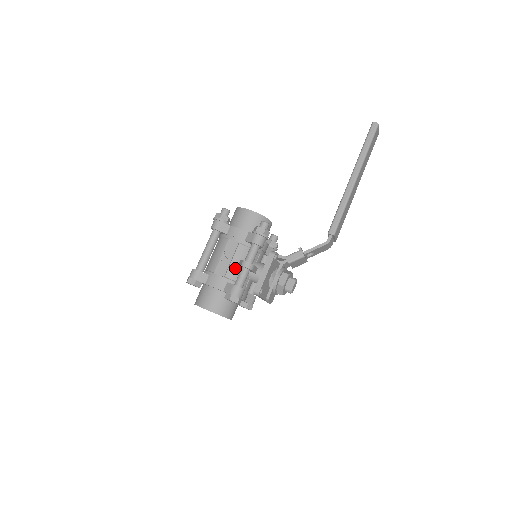
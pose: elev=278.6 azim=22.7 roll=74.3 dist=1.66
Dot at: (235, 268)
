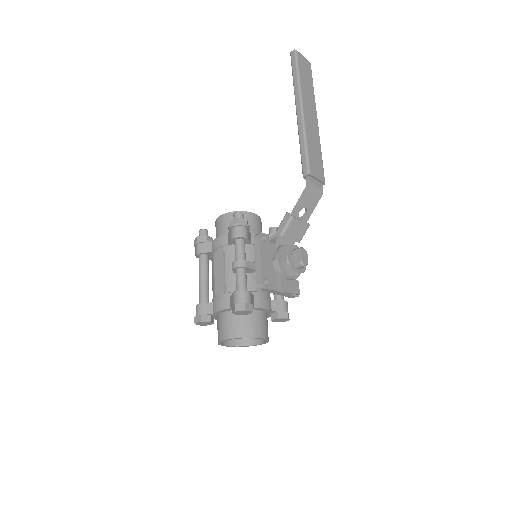
Dot at: (232, 278)
